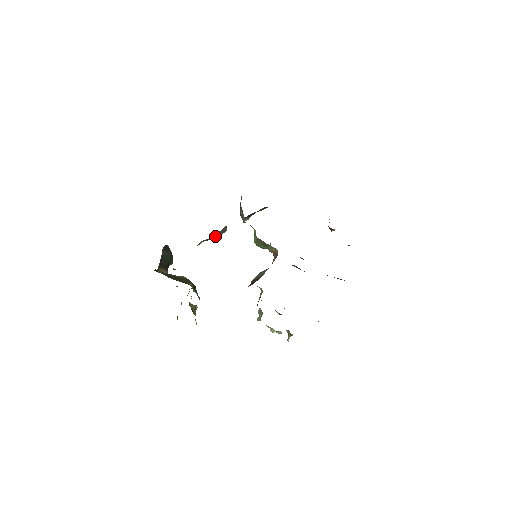
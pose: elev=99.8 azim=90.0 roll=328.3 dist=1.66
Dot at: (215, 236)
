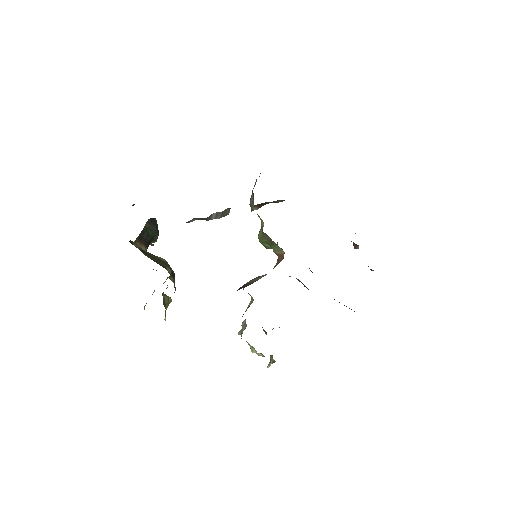
Dot at: (212, 217)
